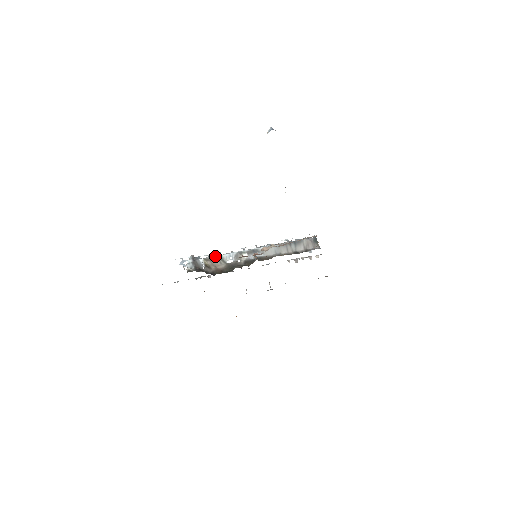
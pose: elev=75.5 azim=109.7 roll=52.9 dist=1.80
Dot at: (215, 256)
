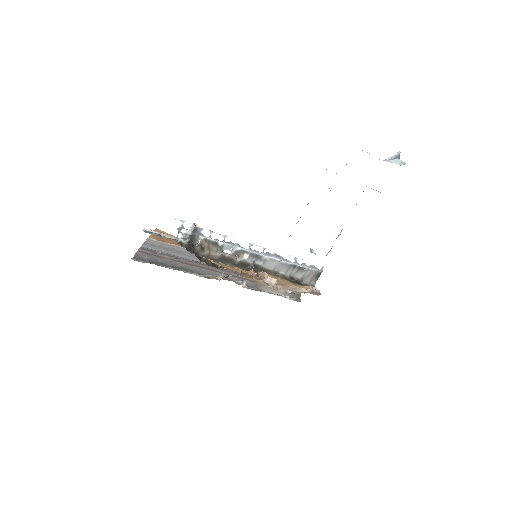
Dot at: (217, 241)
